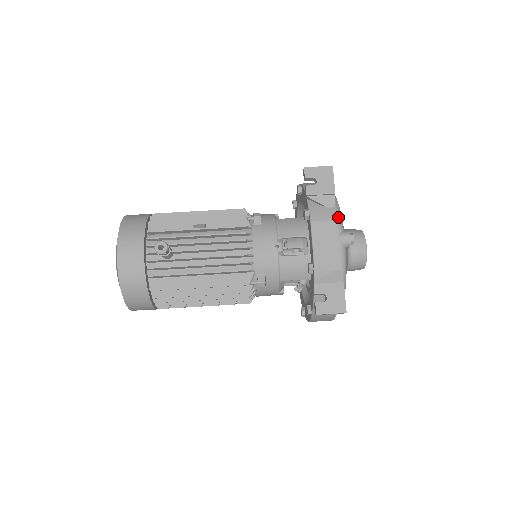
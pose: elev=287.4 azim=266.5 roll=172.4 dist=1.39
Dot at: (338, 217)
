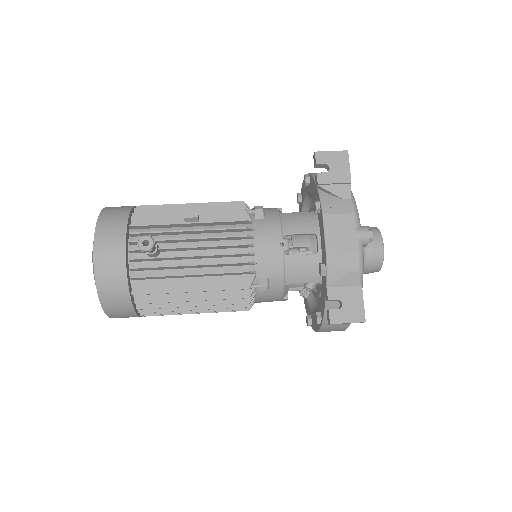
Dot at: (354, 210)
